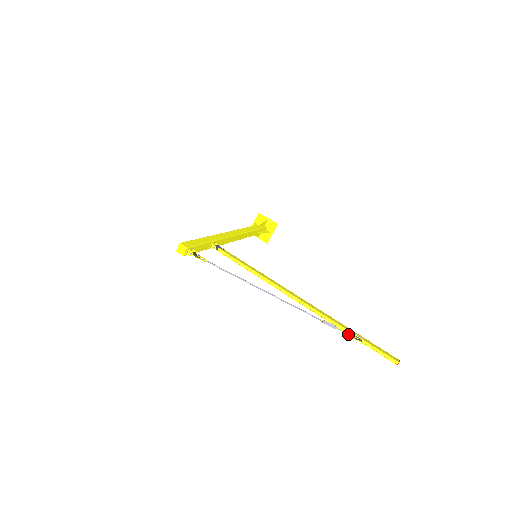
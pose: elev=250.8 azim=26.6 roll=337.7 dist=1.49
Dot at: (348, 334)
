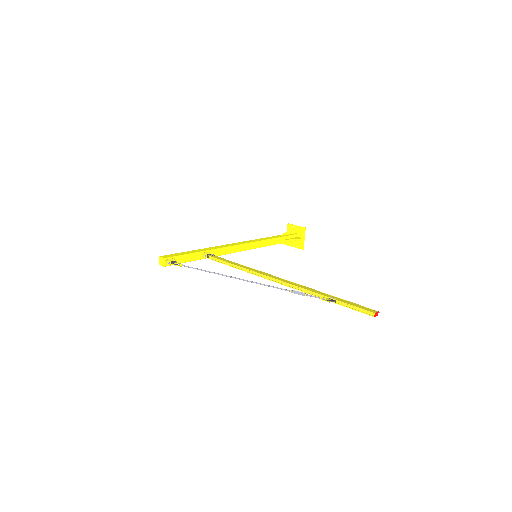
Dot at: (319, 298)
